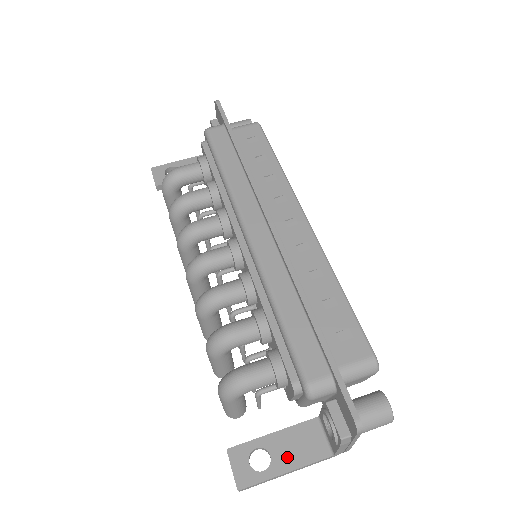
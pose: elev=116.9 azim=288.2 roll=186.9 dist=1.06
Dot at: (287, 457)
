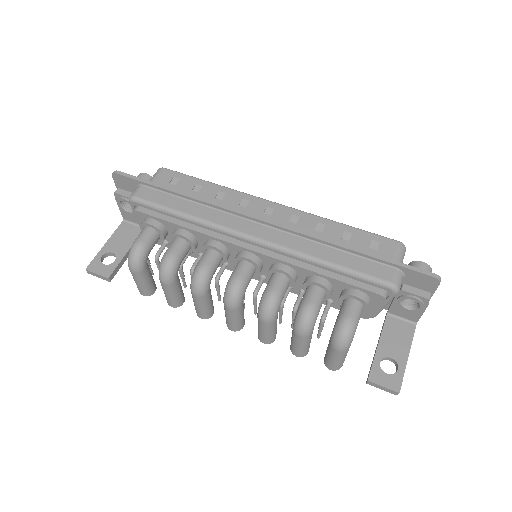
Dot at: (399, 349)
